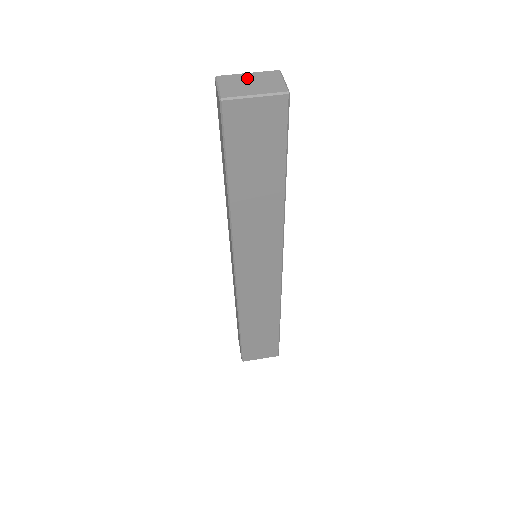
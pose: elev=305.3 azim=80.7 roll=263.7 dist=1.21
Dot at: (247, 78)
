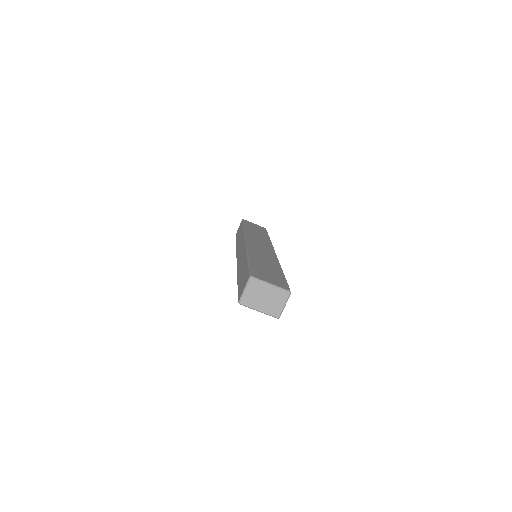
Dot at: (266, 291)
